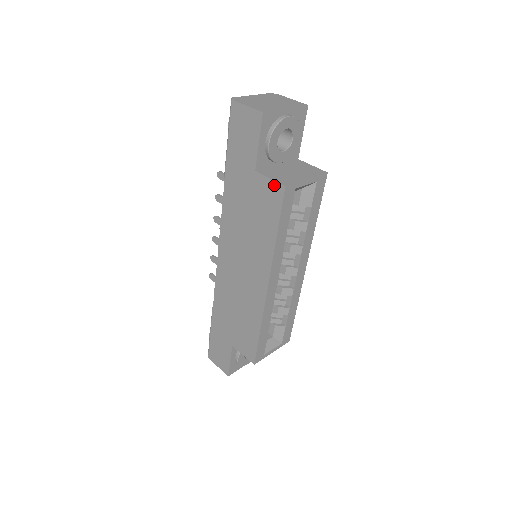
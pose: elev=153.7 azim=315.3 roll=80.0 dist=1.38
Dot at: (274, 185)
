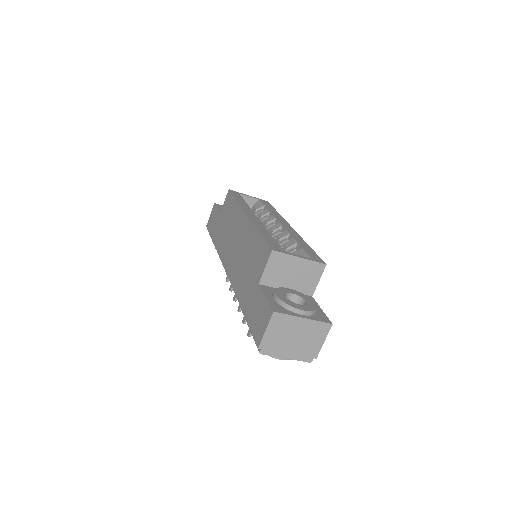
Dot at: (226, 198)
